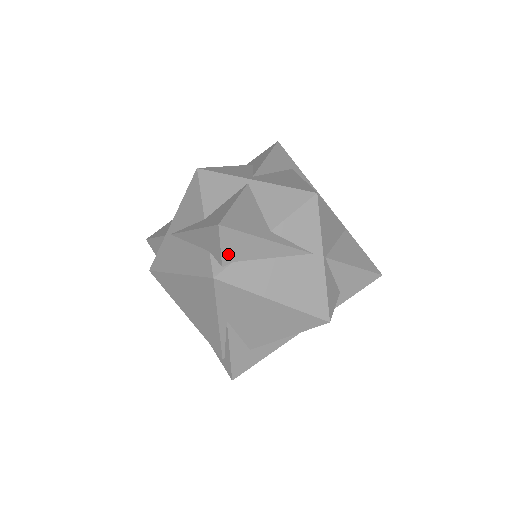
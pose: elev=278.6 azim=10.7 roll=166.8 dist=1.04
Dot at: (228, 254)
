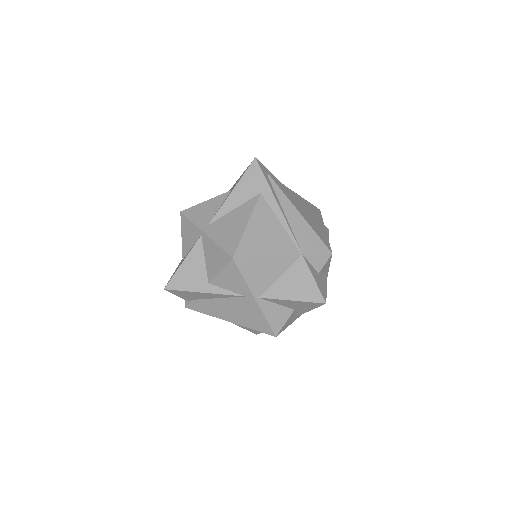
Dot at: (185, 297)
